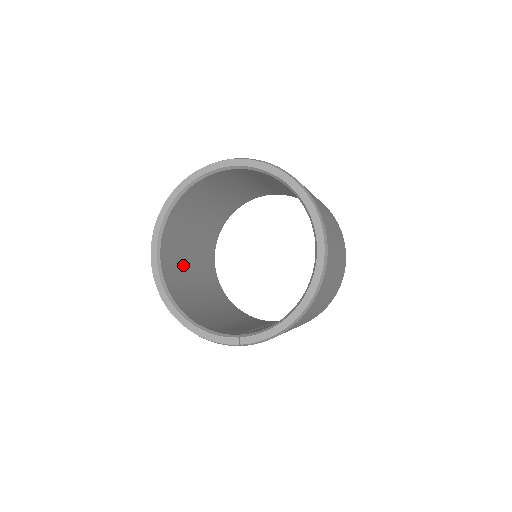
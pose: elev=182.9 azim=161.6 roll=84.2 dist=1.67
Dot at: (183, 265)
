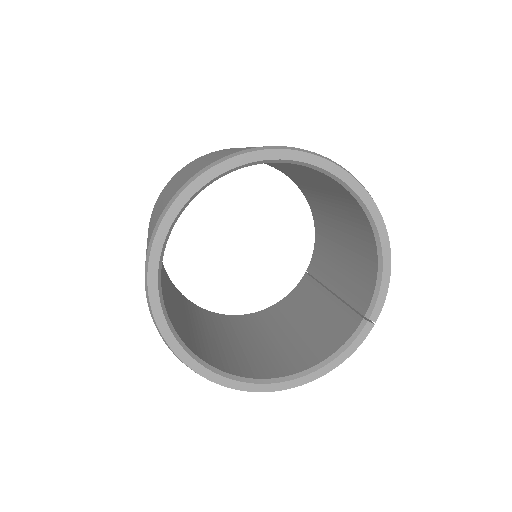
Dot at: (221, 347)
